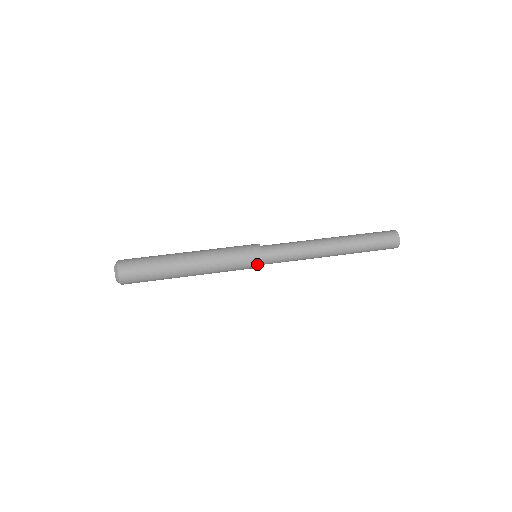
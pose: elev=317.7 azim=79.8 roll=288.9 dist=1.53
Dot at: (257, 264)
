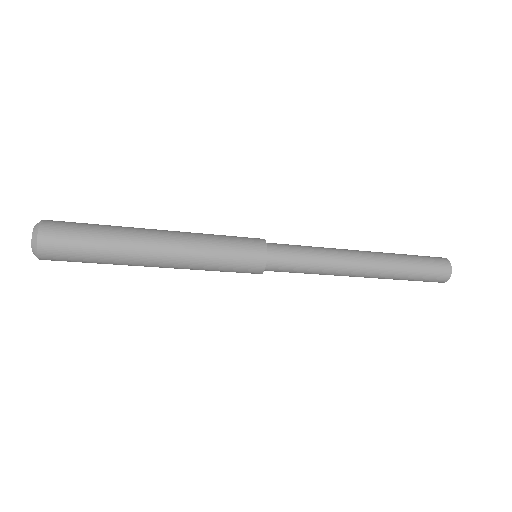
Dot at: (257, 239)
